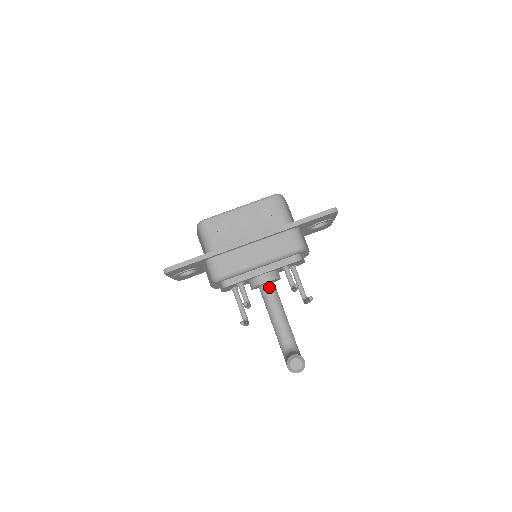
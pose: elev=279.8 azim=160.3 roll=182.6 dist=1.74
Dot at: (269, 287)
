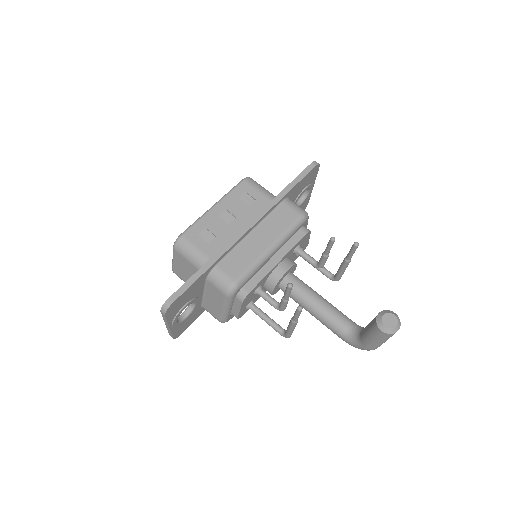
Dot at: (291, 278)
